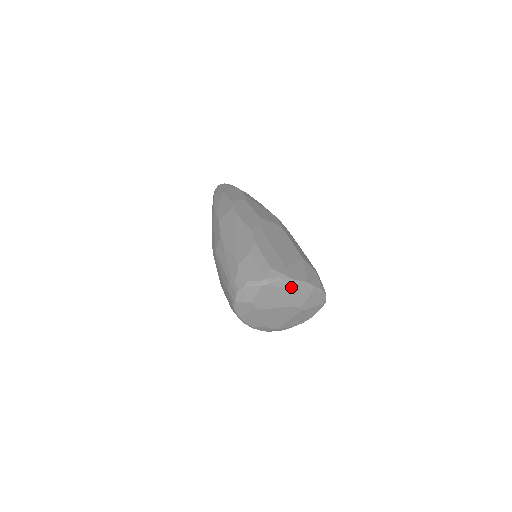
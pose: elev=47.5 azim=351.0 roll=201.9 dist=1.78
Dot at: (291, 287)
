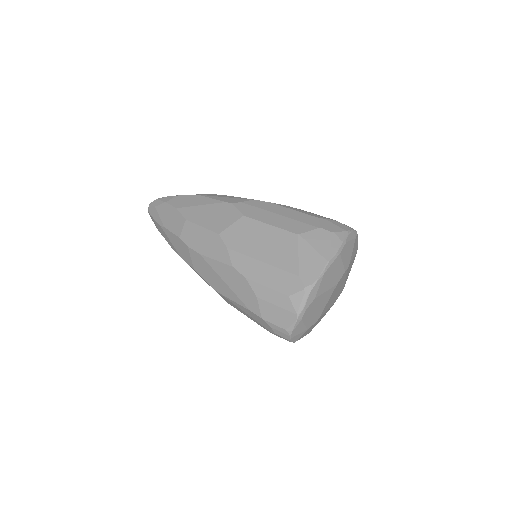
Dot at: (322, 284)
